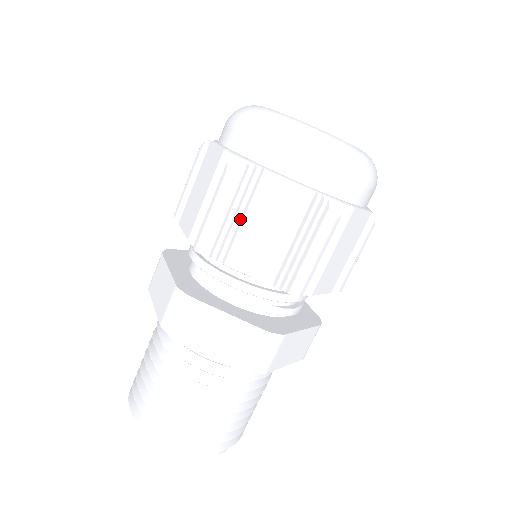
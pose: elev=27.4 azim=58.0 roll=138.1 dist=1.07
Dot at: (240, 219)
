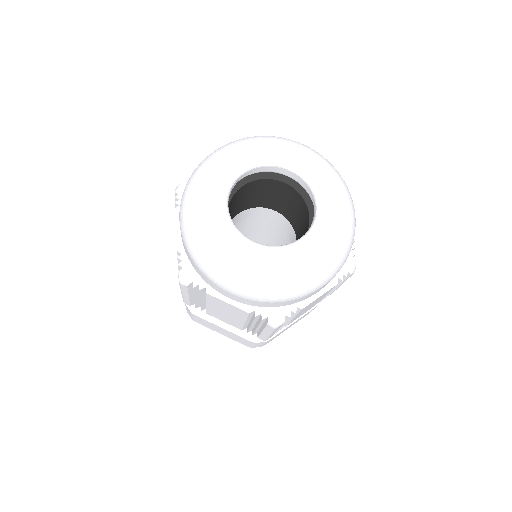
Dot at: (205, 300)
